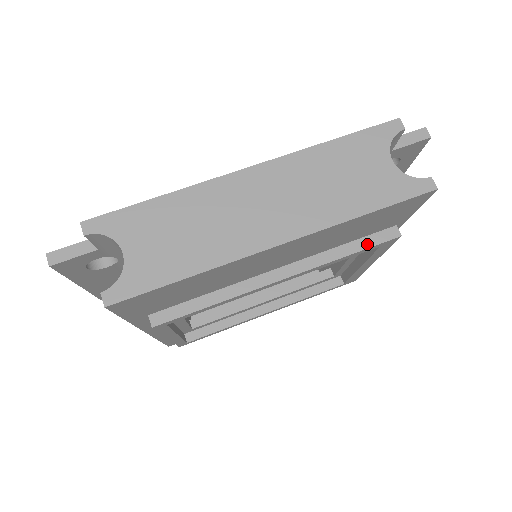
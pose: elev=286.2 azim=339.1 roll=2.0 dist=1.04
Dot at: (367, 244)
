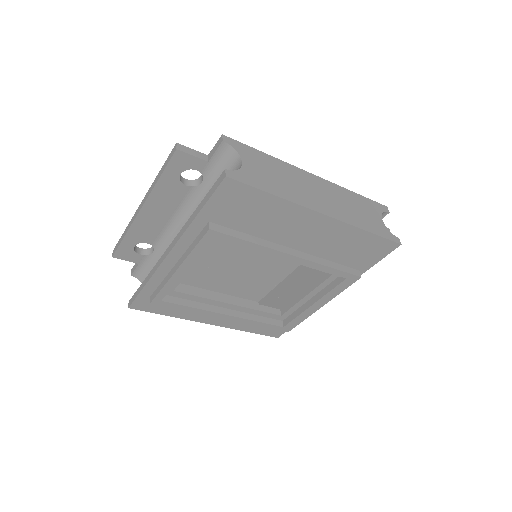
Dot at: (343, 269)
